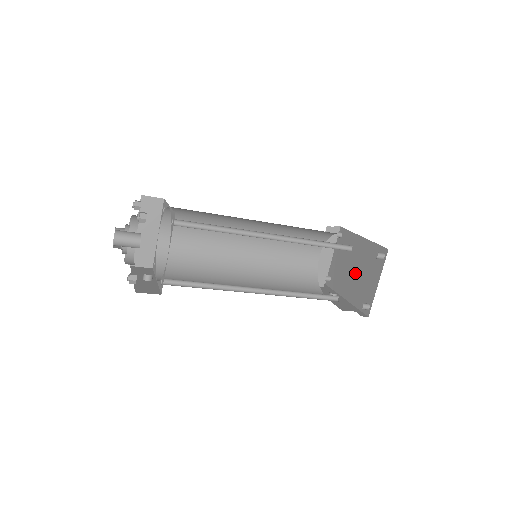
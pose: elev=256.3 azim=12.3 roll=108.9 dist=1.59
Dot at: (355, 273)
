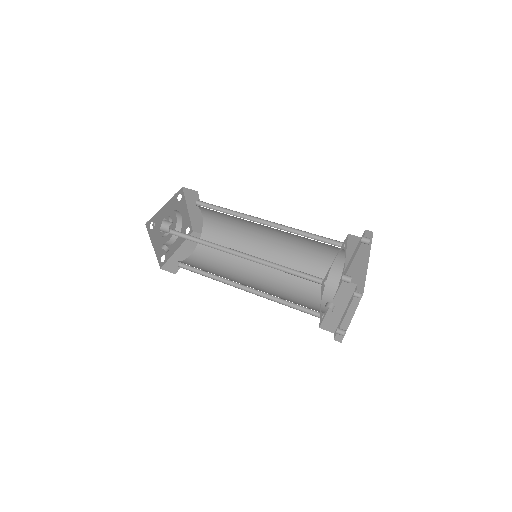
Dot at: occluded
